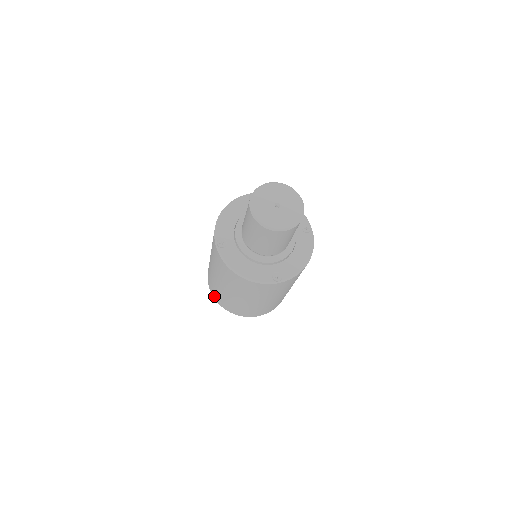
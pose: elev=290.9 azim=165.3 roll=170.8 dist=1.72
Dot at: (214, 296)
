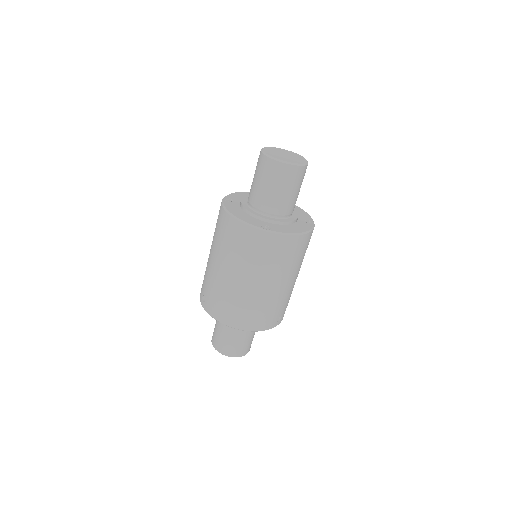
Dot at: (201, 296)
